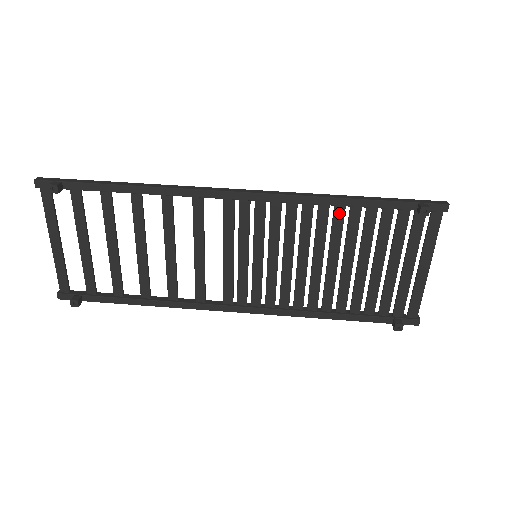
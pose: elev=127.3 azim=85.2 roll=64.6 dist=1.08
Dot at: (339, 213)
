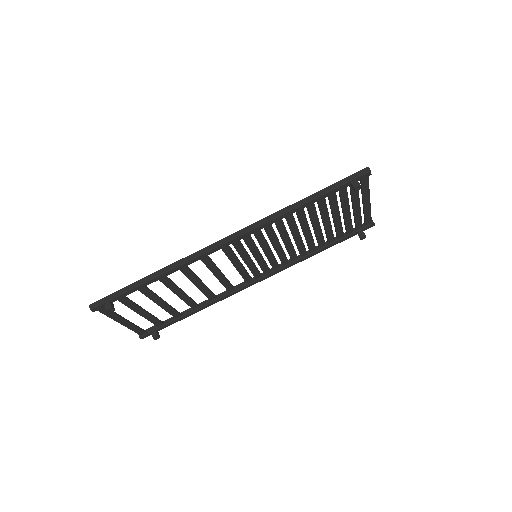
Dot at: (300, 212)
